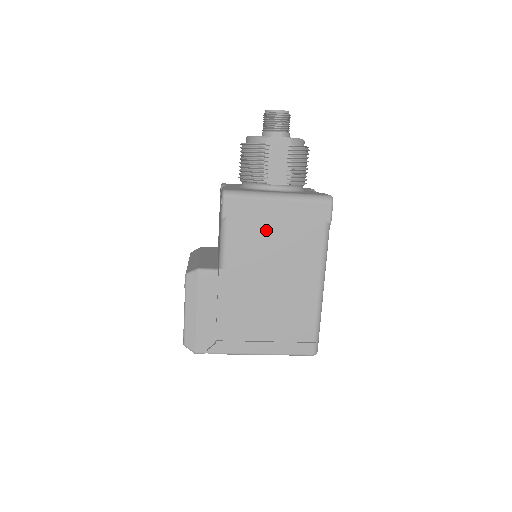
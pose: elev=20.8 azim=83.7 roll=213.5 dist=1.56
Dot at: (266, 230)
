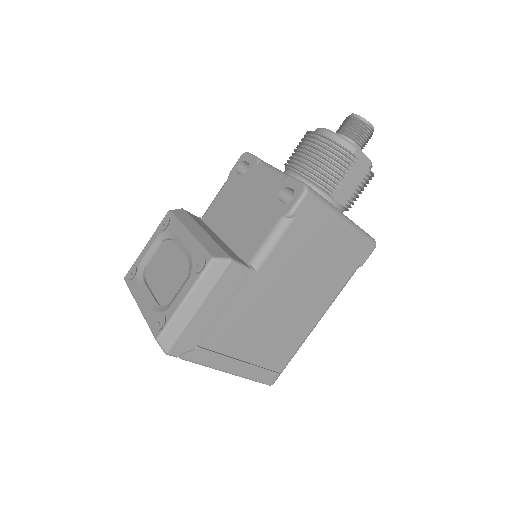
Dot at: (316, 248)
